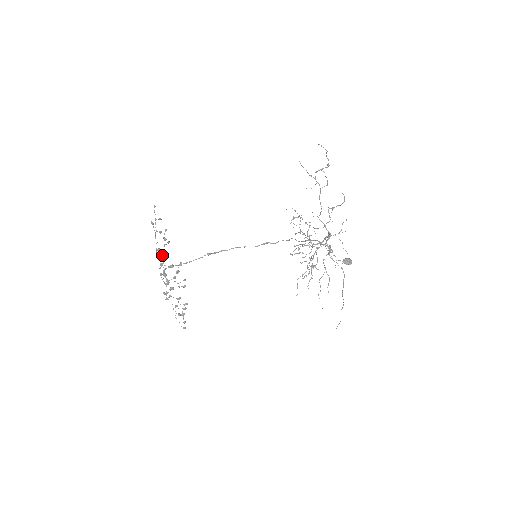
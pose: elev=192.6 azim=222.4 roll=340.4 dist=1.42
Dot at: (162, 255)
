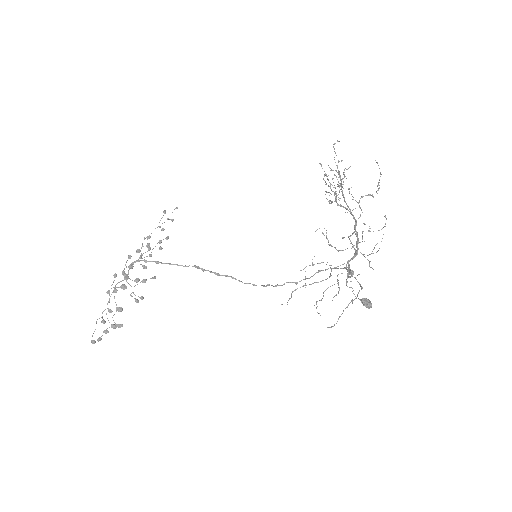
Dot at: (147, 246)
